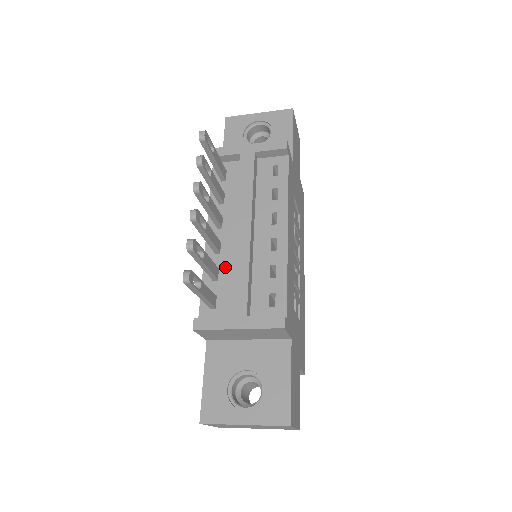
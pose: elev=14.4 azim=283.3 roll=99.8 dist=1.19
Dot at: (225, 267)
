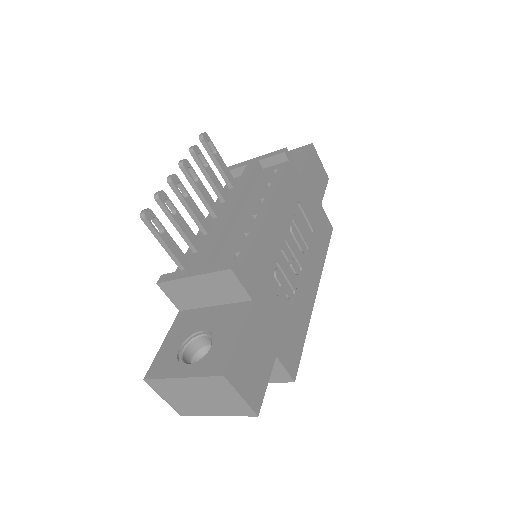
Dot at: occluded
